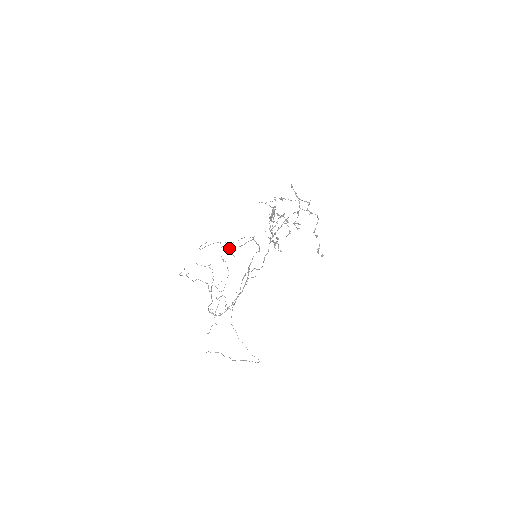
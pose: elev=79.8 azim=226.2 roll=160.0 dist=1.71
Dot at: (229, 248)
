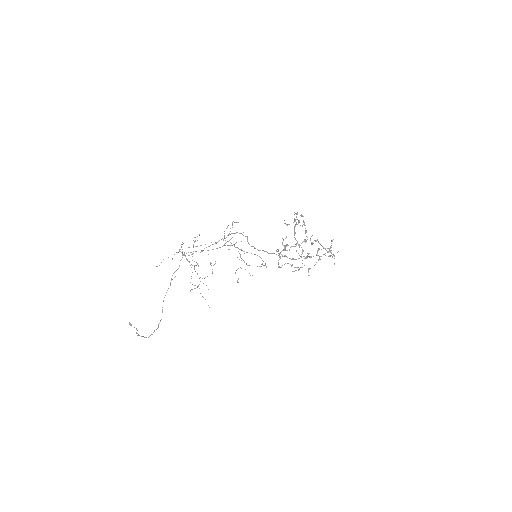
Dot at: occluded
